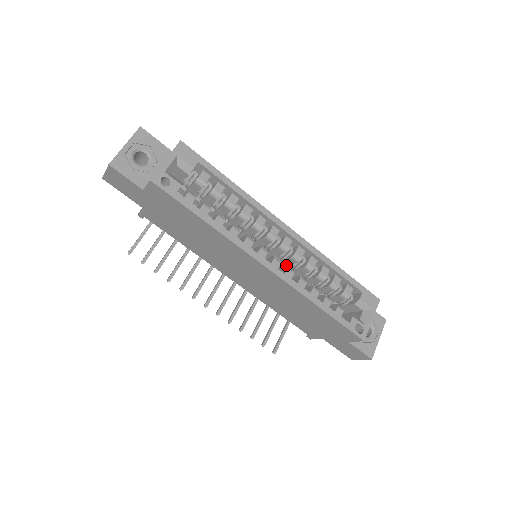
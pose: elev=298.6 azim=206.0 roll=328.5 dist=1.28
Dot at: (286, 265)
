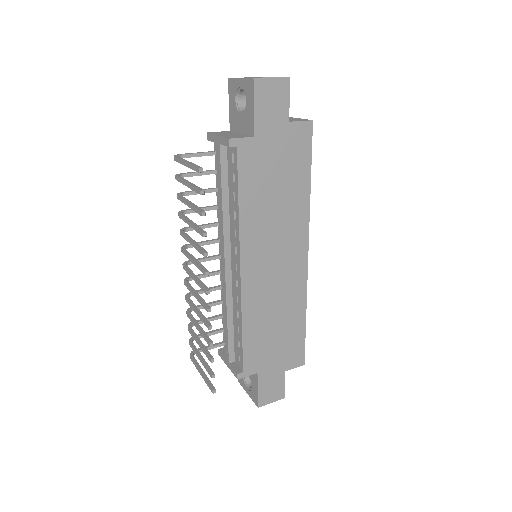
Dot at: occluded
